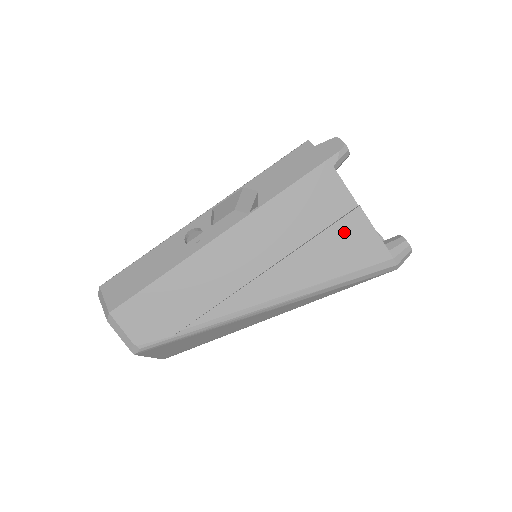
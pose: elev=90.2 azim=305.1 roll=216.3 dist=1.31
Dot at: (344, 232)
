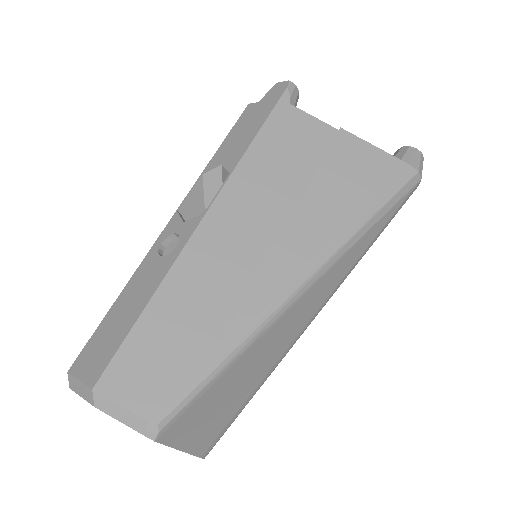
Dot at: (341, 160)
